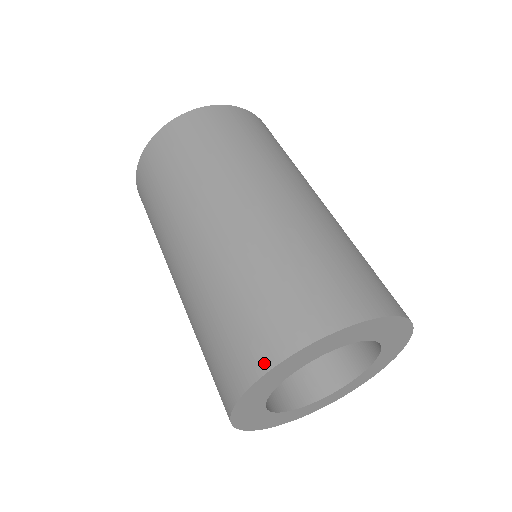
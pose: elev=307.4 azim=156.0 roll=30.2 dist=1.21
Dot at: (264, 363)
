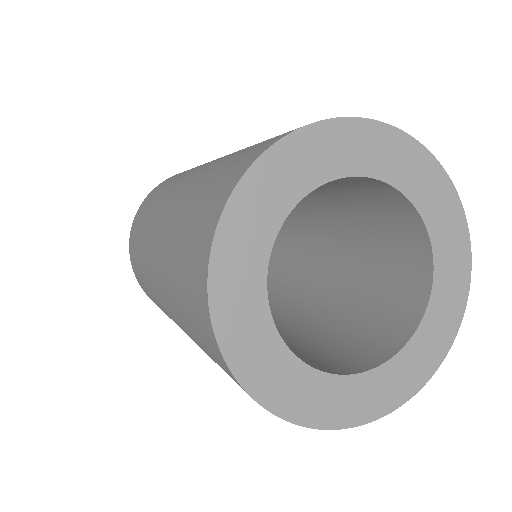
Dot at: (203, 290)
